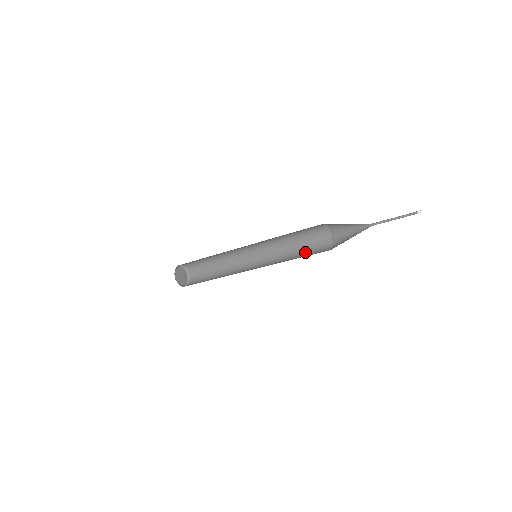
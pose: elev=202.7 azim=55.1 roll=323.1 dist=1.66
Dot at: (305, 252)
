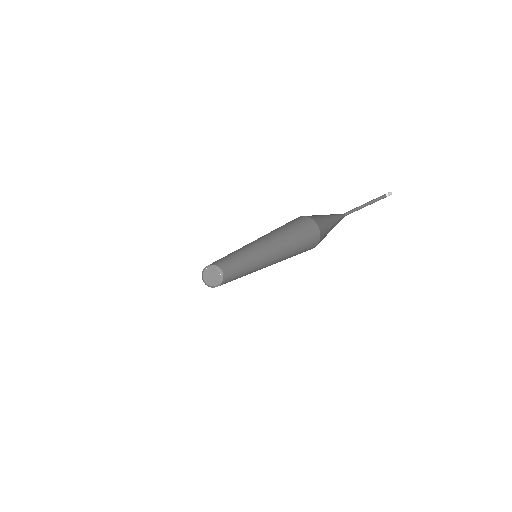
Dot at: occluded
